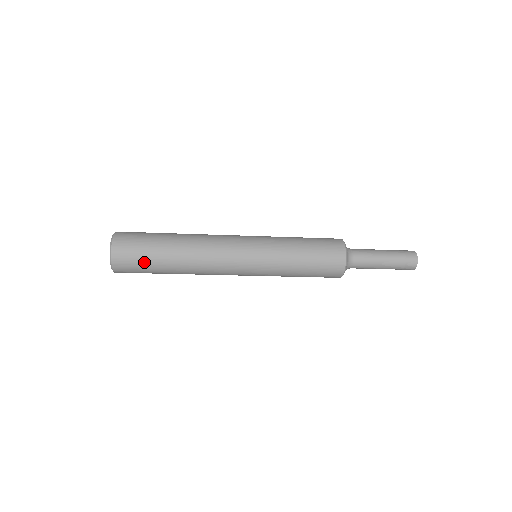
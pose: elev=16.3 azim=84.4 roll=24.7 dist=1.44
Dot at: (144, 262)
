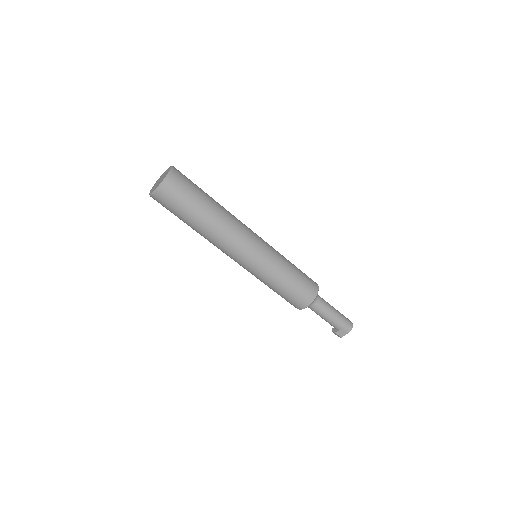
Dot at: (194, 190)
